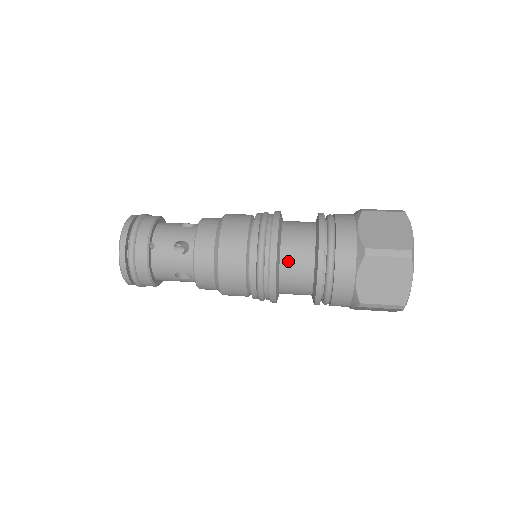
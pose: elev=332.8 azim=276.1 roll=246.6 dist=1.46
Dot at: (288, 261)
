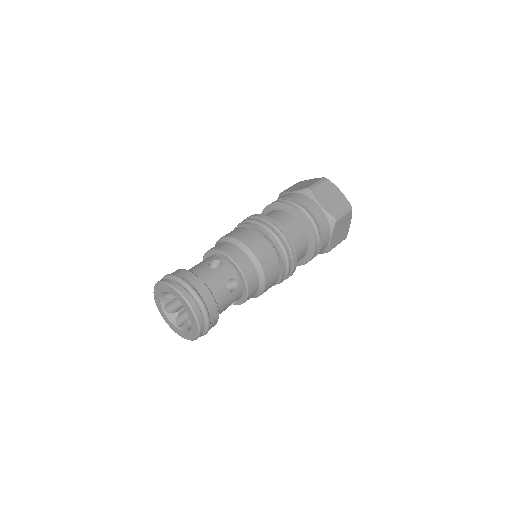
Dot at: (296, 250)
